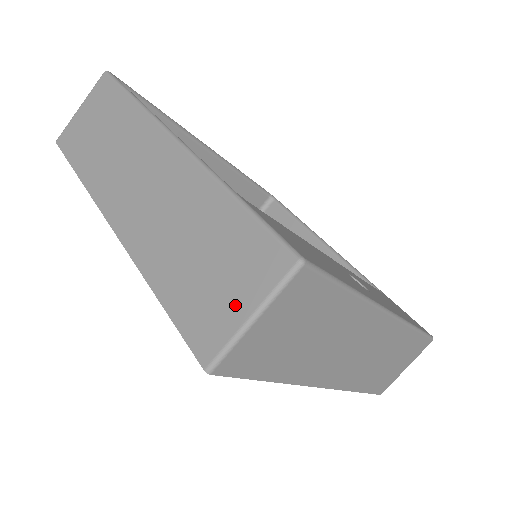
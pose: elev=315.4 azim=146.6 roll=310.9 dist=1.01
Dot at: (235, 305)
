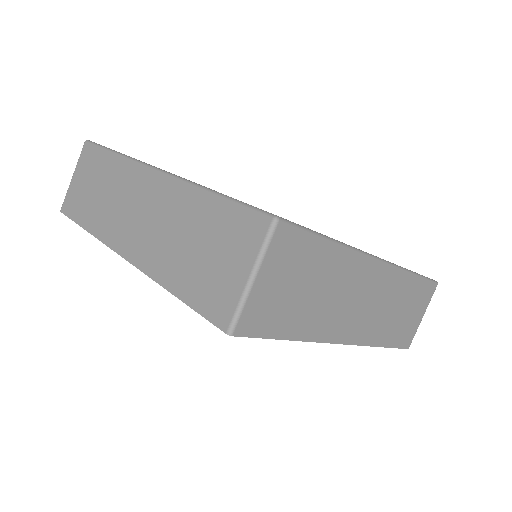
Dot at: (235, 273)
